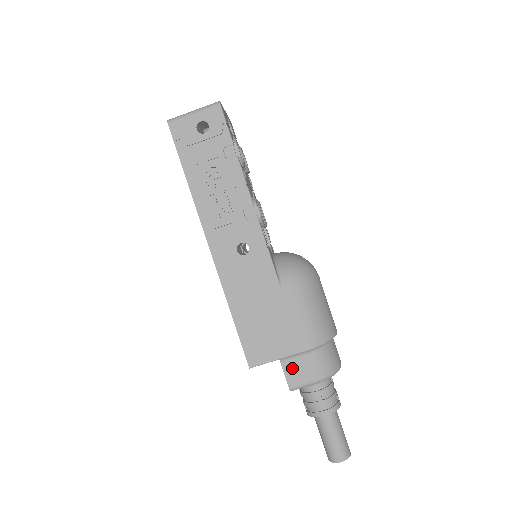
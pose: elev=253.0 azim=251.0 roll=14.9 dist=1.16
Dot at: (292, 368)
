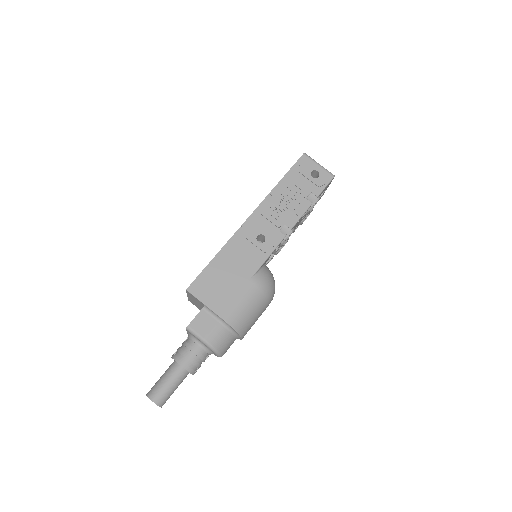
Dot at: (203, 318)
